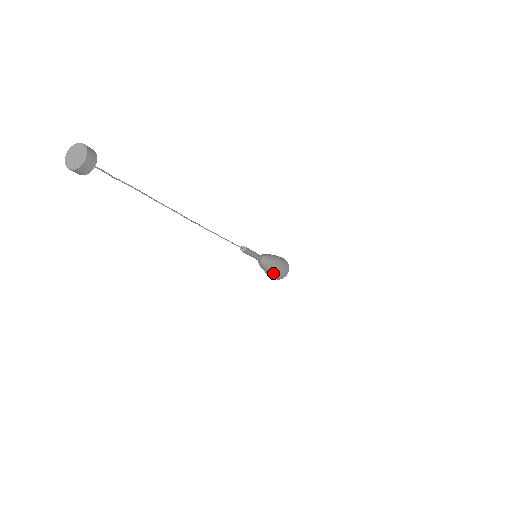
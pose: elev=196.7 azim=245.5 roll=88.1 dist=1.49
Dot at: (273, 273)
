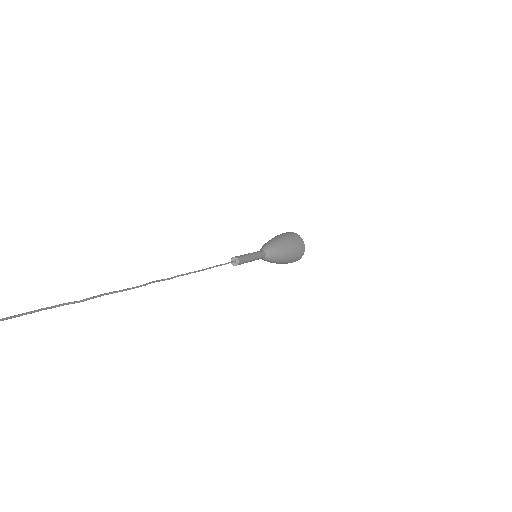
Dot at: (285, 262)
